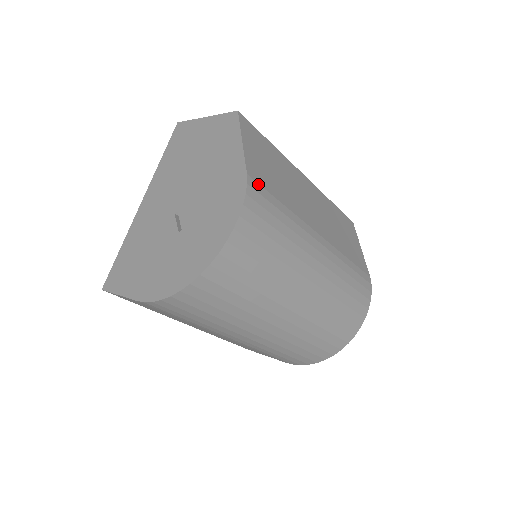
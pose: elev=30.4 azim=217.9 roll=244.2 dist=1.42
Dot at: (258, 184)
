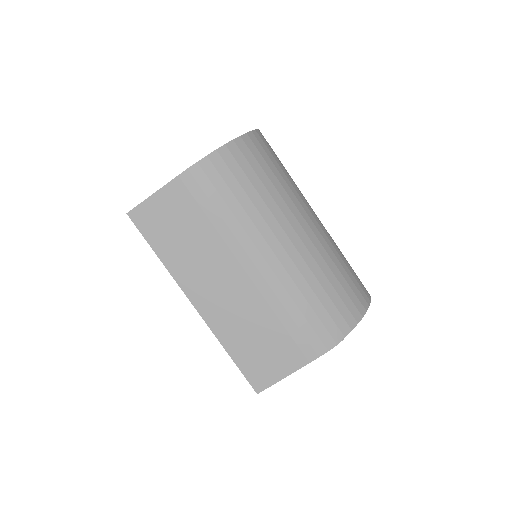
Dot at: occluded
